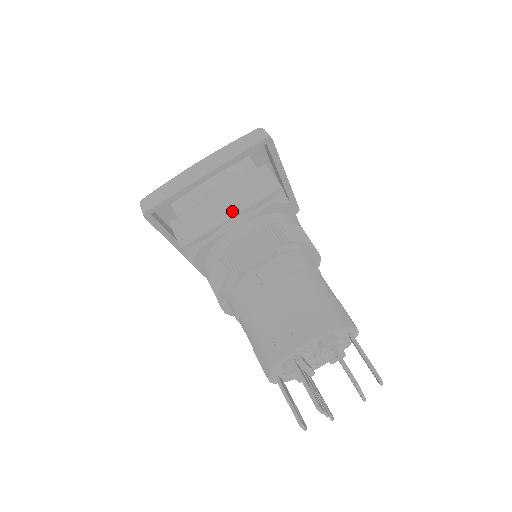
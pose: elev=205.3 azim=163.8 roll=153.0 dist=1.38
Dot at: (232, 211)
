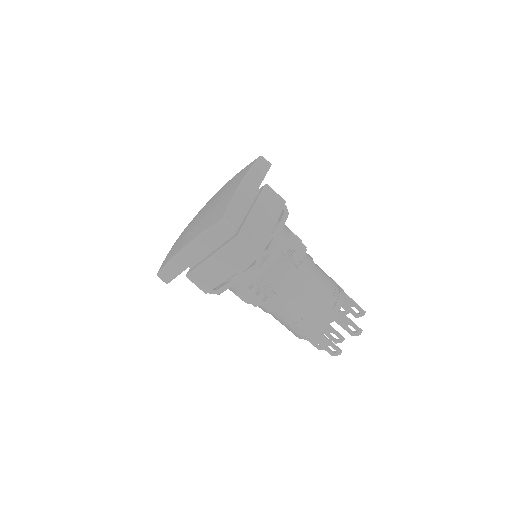
Dot at: (272, 221)
